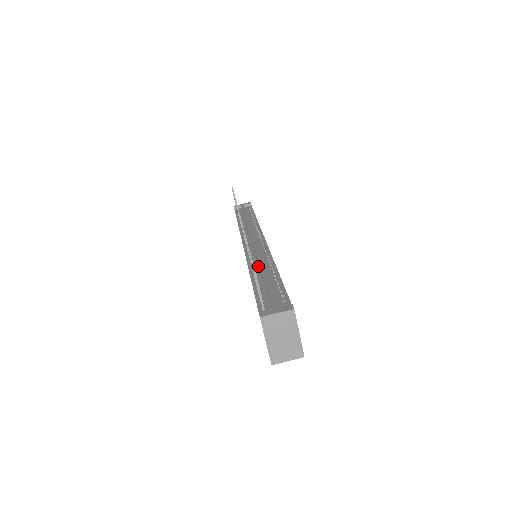
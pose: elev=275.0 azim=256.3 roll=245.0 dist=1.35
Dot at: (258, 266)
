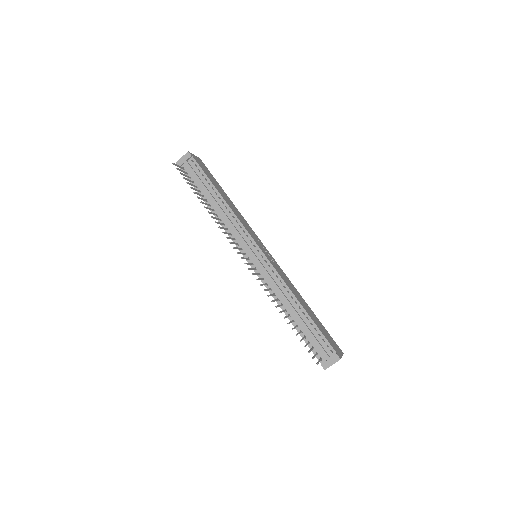
Dot at: (283, 299)
